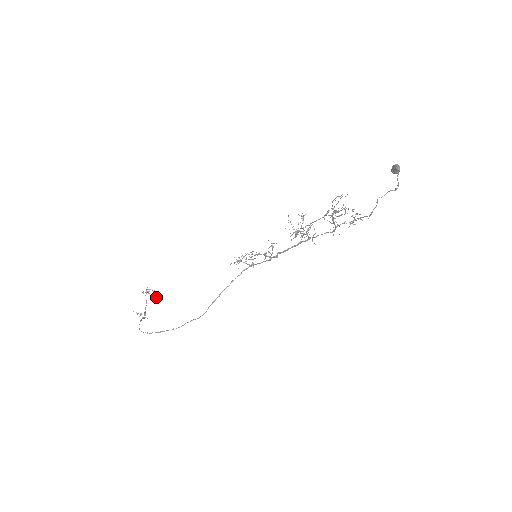
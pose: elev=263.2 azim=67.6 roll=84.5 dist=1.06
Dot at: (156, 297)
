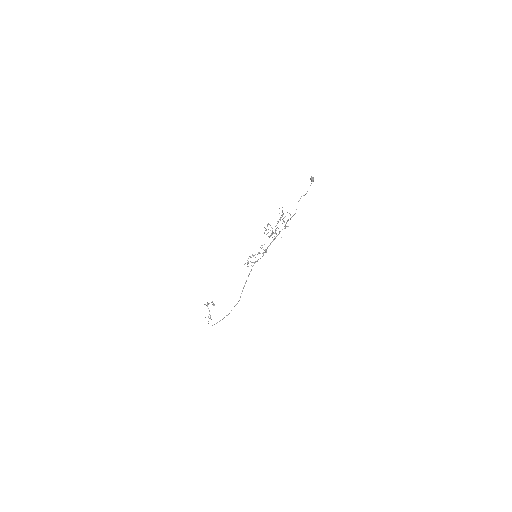
Dot at: occluded
